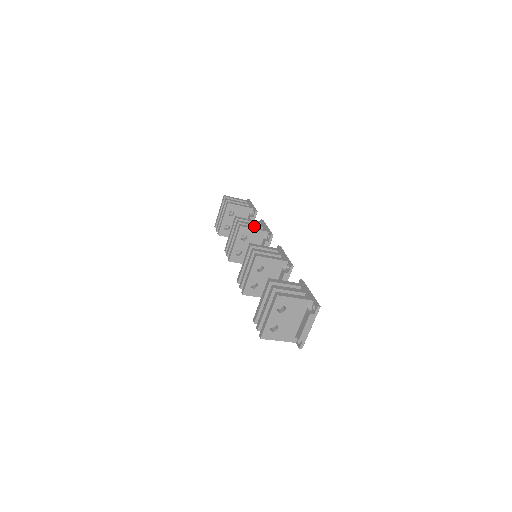
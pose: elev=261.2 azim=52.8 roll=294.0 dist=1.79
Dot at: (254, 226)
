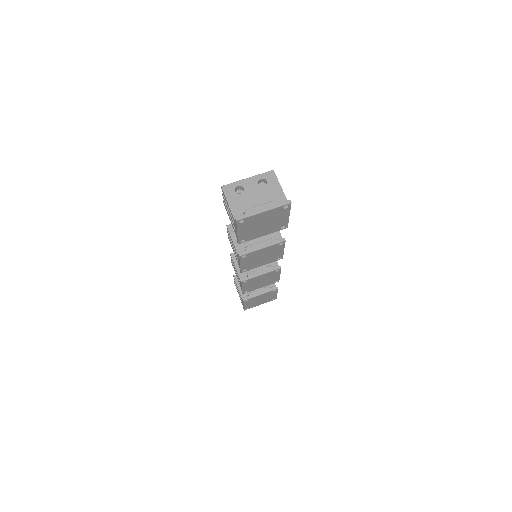
Dot at: occluded
